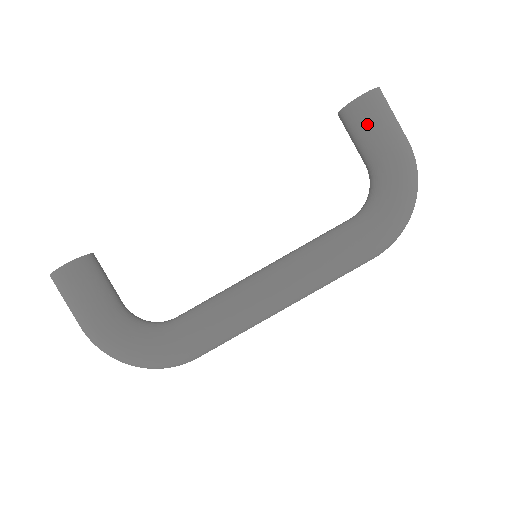
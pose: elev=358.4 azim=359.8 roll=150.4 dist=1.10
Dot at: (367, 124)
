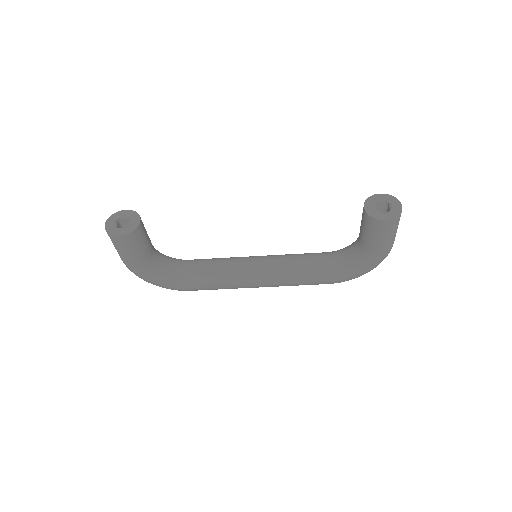
Dot at: (374, 234)
